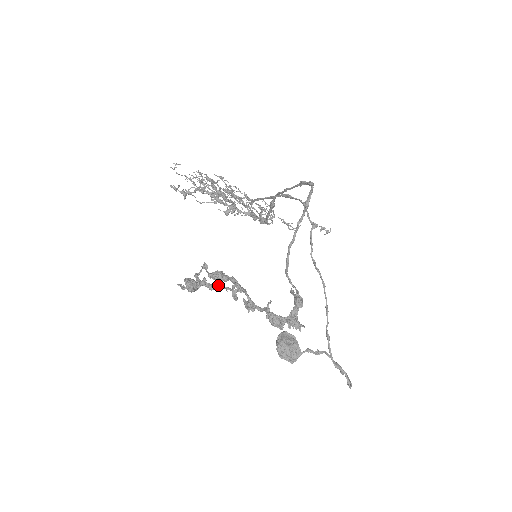
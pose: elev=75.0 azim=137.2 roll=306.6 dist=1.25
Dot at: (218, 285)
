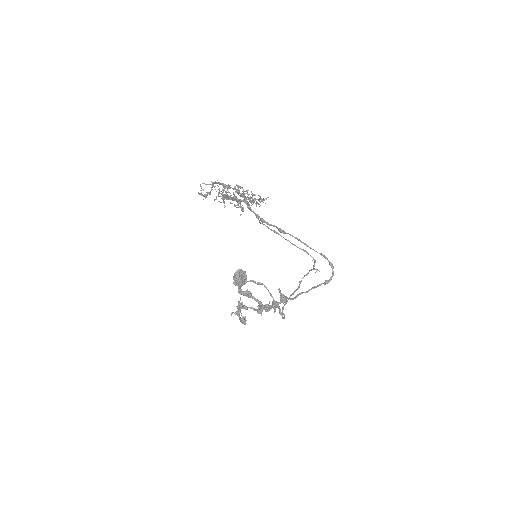
Dot at: (251, 308)
